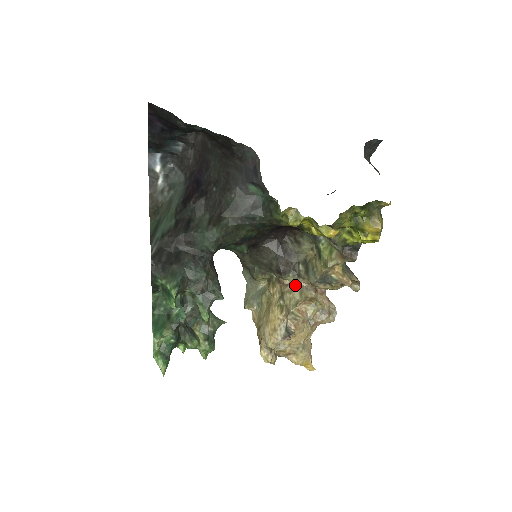
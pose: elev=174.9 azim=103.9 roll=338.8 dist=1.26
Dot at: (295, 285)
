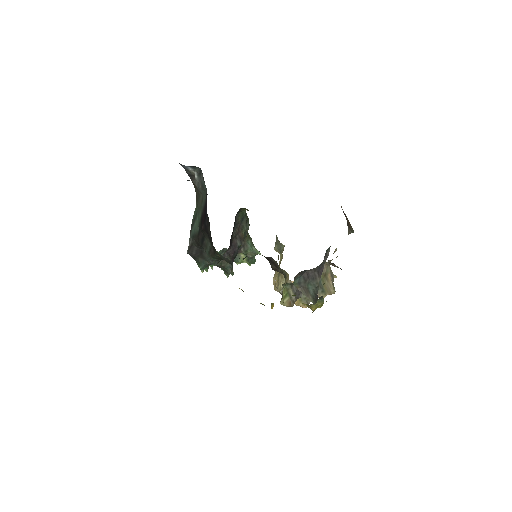
Dot at: occluded
